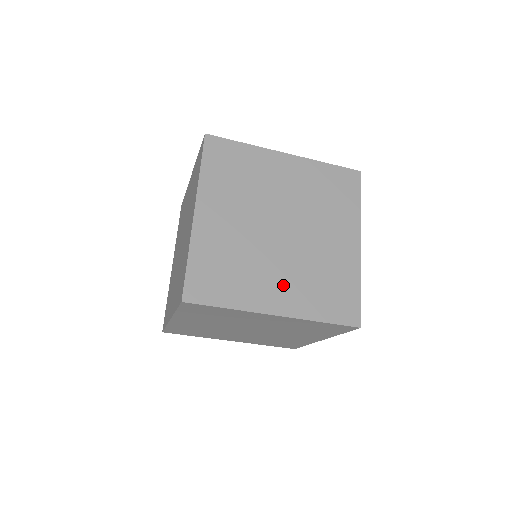
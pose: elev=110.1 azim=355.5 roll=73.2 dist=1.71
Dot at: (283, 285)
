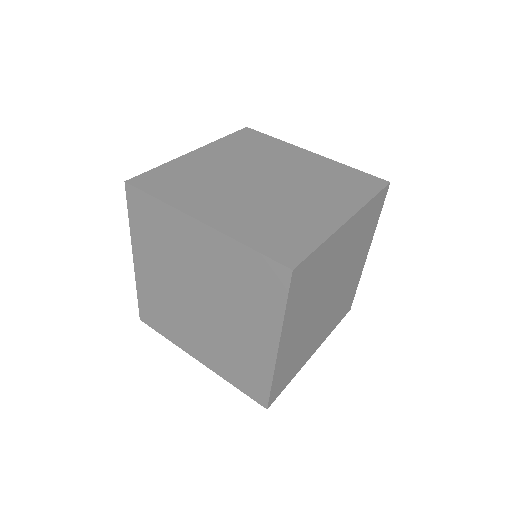
Dot at: (202, 345)
